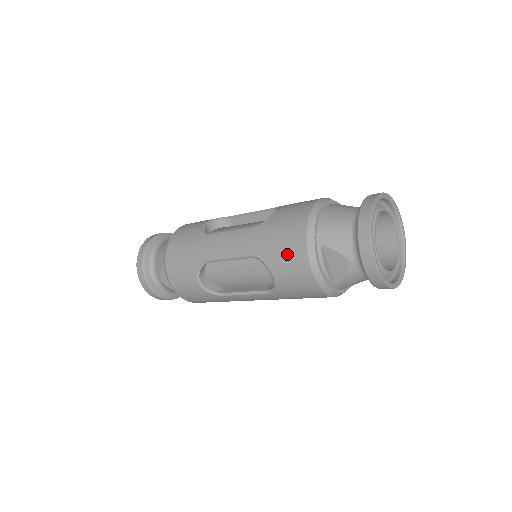
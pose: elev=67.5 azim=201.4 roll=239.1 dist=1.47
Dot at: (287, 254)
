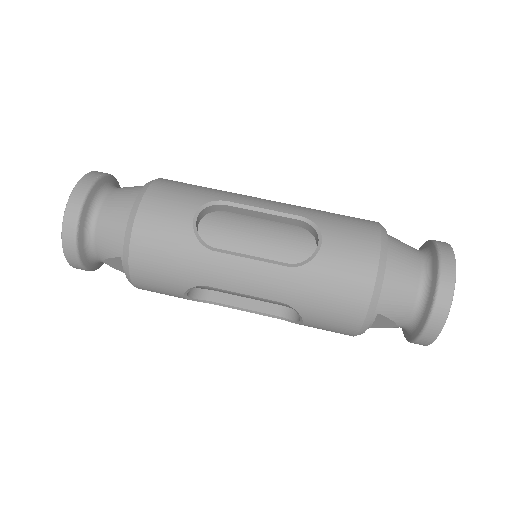
Dot at: (335, 317)
